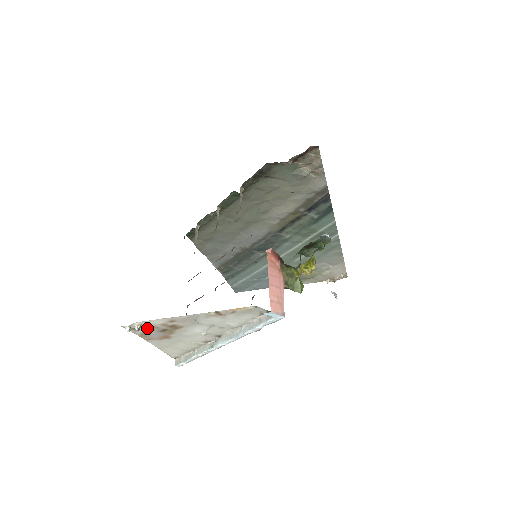
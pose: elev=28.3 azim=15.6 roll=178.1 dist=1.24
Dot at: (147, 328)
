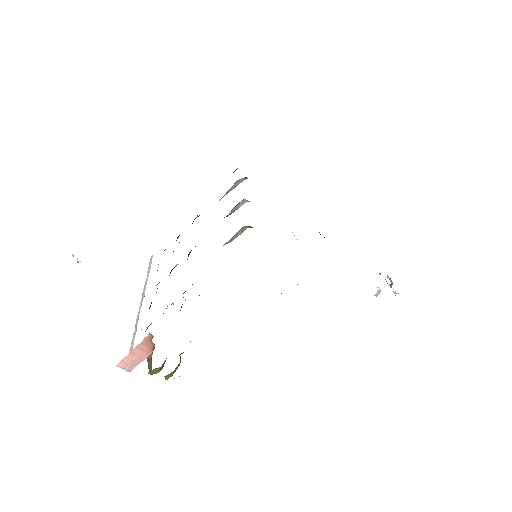
Dot at: occluded
